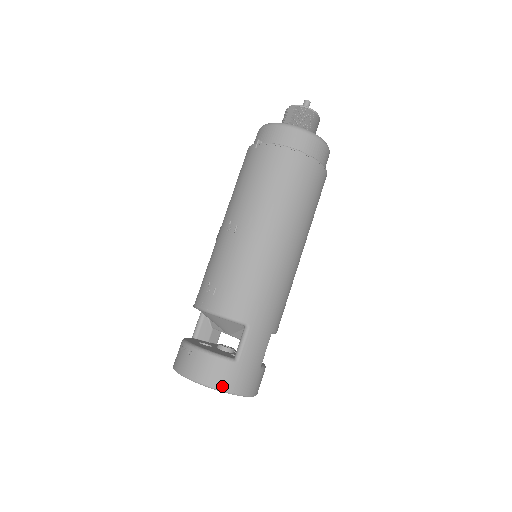
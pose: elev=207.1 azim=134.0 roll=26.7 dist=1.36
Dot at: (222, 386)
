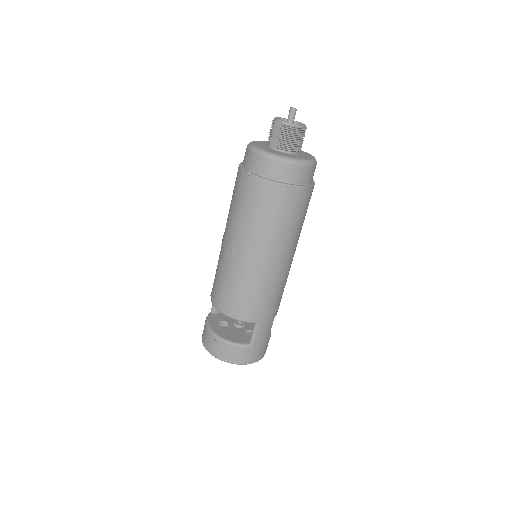
Dot at: (243, 362)
